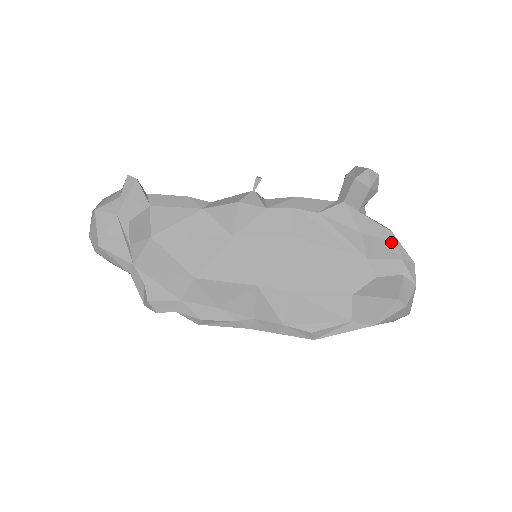
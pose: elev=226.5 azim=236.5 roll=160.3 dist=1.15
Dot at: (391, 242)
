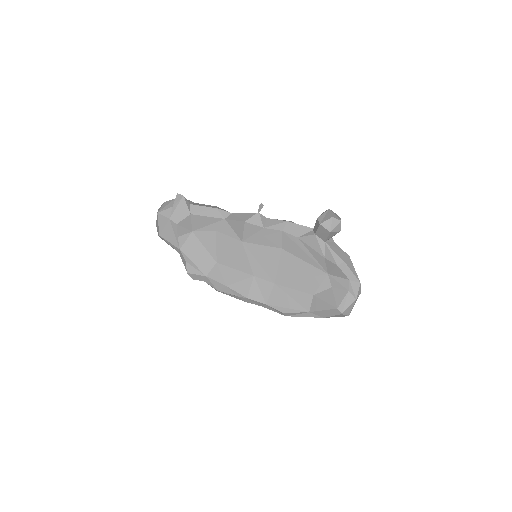
Dot at: (343, 268)
